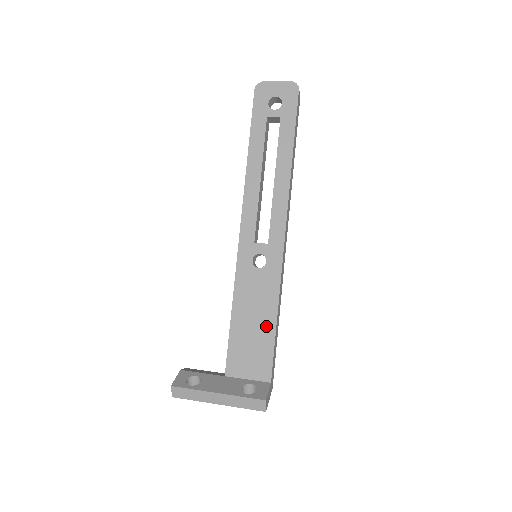
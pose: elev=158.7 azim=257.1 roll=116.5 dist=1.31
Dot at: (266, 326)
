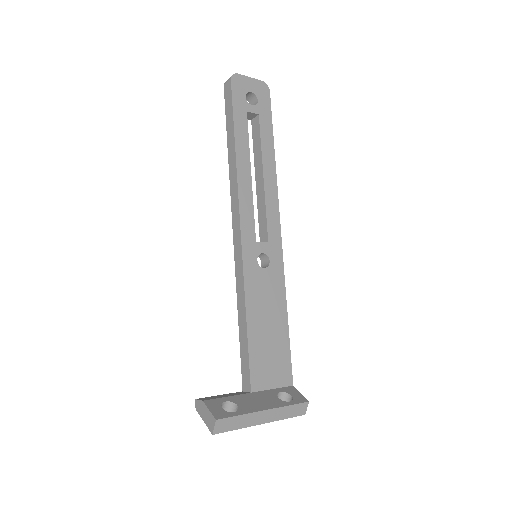
Dot at: (280, 328)
